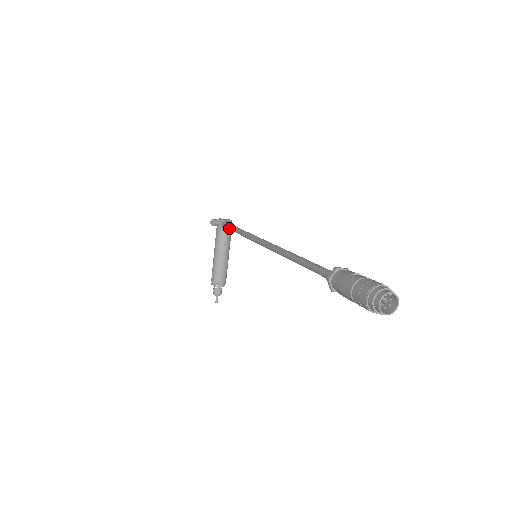
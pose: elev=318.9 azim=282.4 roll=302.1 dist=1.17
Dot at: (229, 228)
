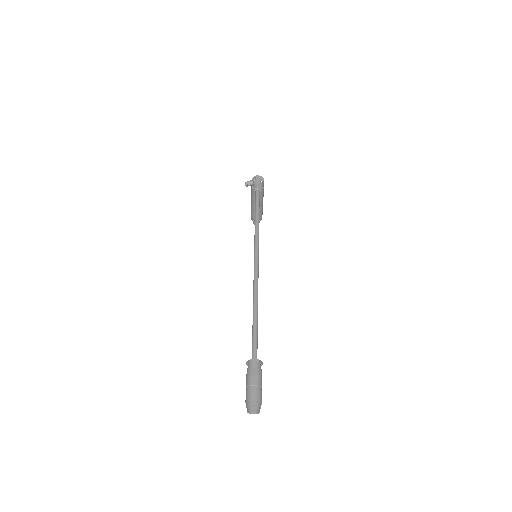
Dot at: (255, 199)
